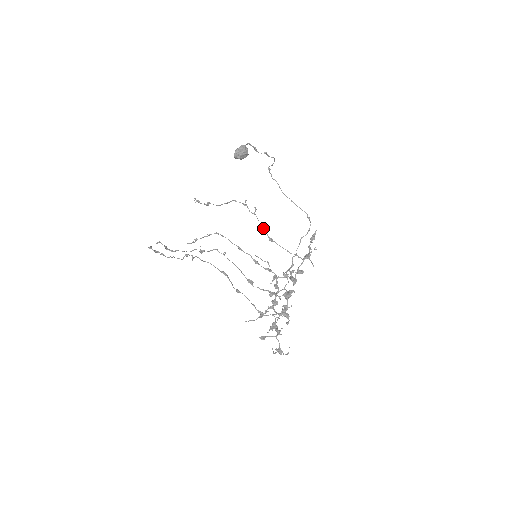
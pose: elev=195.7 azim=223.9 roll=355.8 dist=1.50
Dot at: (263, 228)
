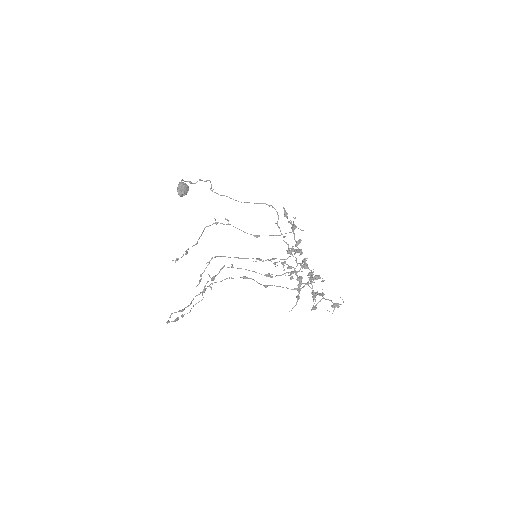
Dot at: (244, 232)
